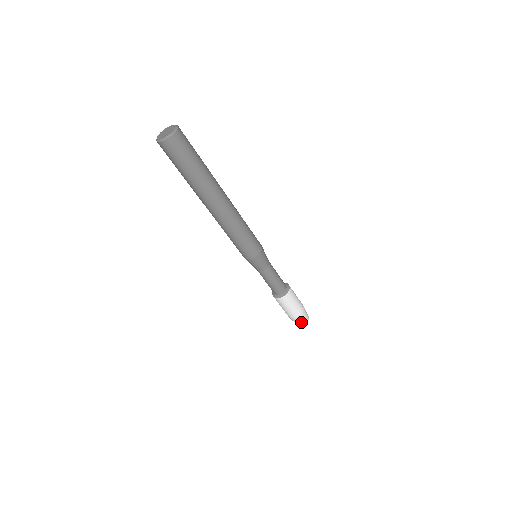
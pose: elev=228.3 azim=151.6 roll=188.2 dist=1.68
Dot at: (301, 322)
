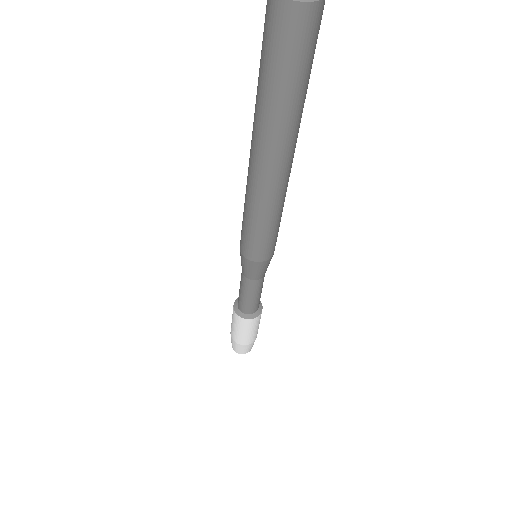
Dot at: (243, 350)
